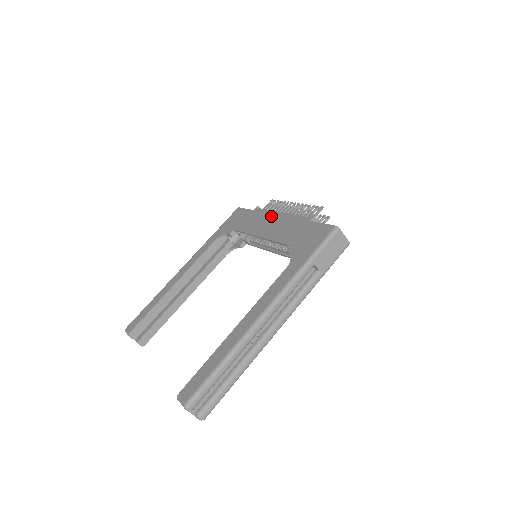
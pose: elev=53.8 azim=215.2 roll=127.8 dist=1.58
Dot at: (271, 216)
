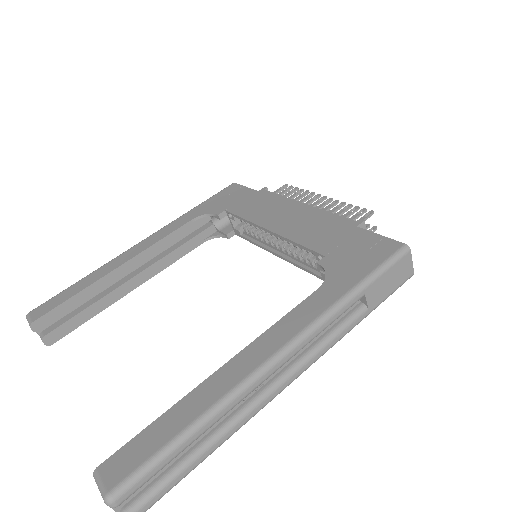
Dot at: (288, 205)
